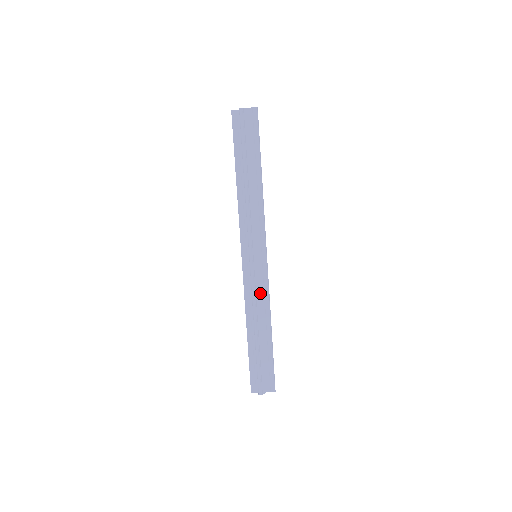
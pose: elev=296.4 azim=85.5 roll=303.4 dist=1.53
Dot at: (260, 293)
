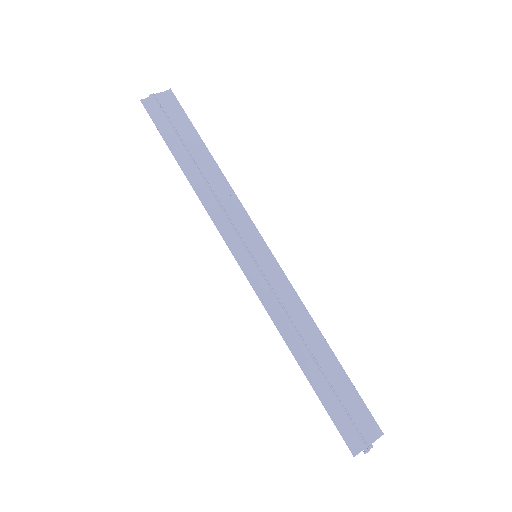
Dot at: (287, 302)
